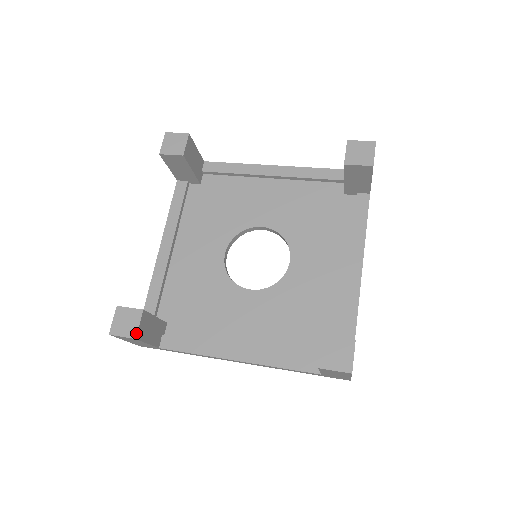
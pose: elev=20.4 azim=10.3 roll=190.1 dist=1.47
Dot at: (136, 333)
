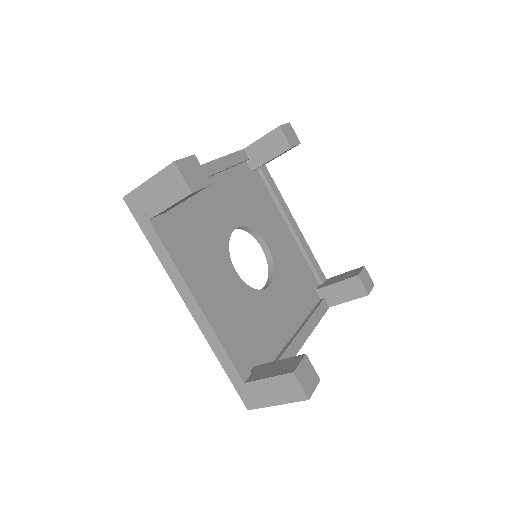
Dot at: (317, 376)
